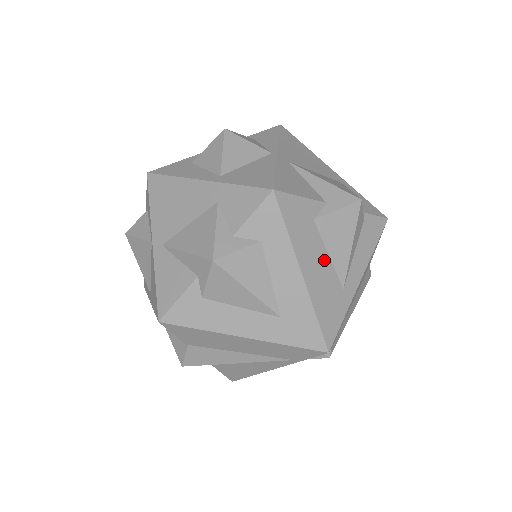
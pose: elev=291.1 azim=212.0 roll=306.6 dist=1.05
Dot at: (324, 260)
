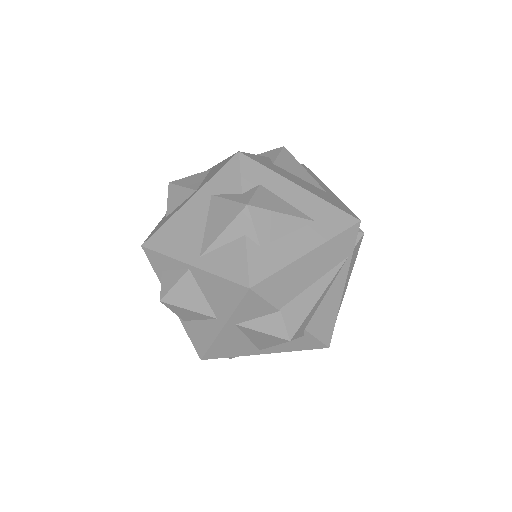
Dot at: (301, 180)
